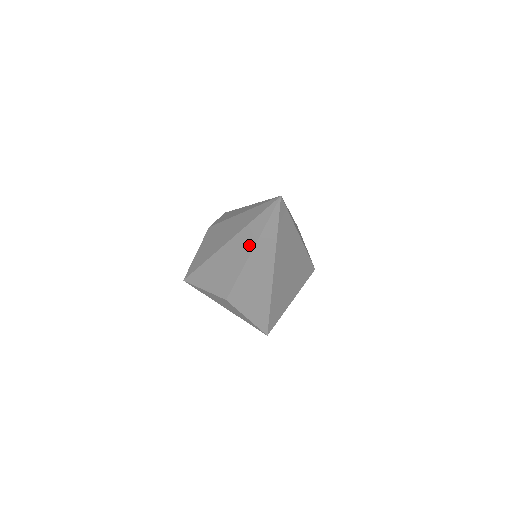
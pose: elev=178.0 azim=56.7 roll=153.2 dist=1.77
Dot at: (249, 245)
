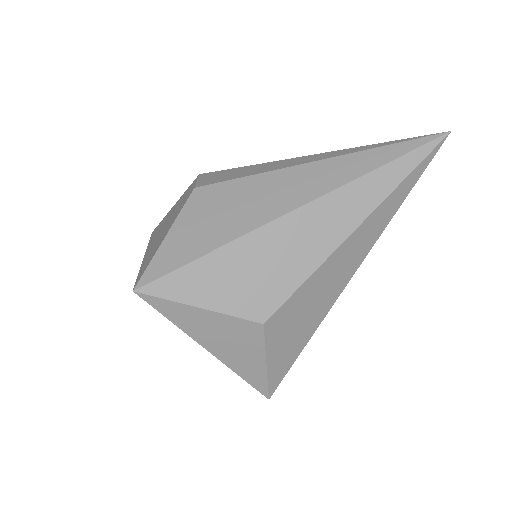
Dot at: (360, 211)
